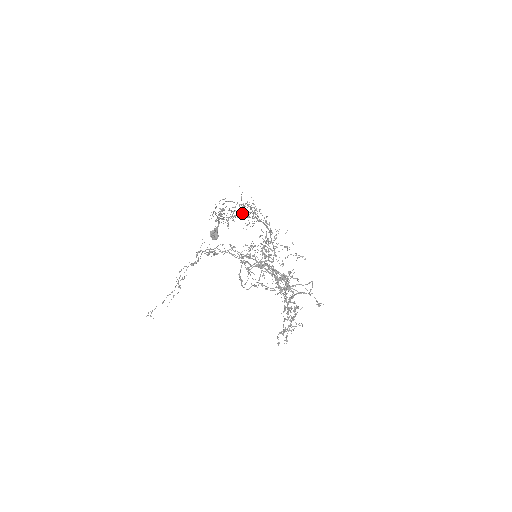
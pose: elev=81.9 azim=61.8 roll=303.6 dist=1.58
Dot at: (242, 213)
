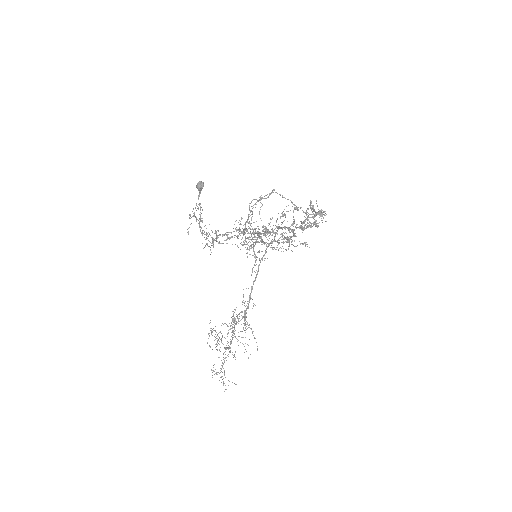
Dot at: (237, 339)
